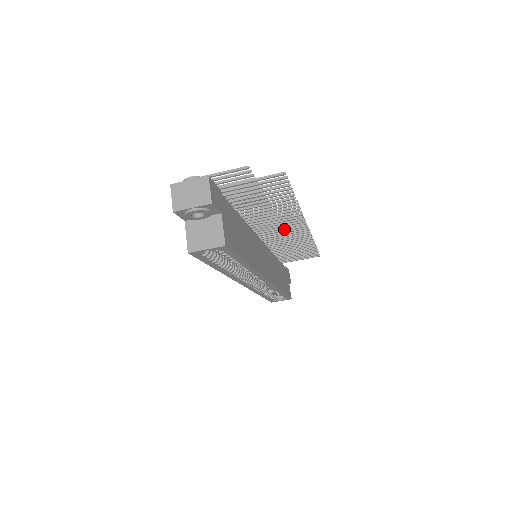
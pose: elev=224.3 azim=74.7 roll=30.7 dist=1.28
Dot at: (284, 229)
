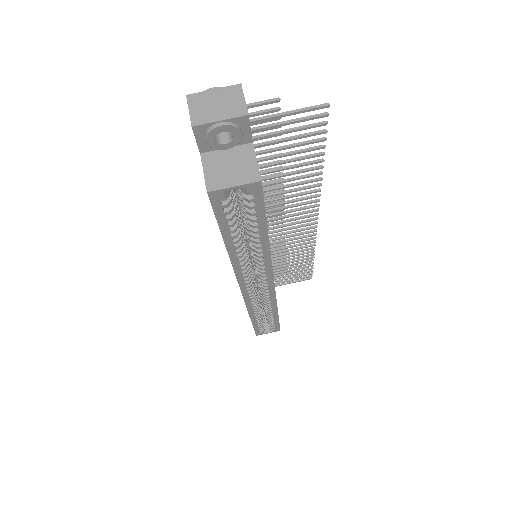
Dot at: (290, 223)
